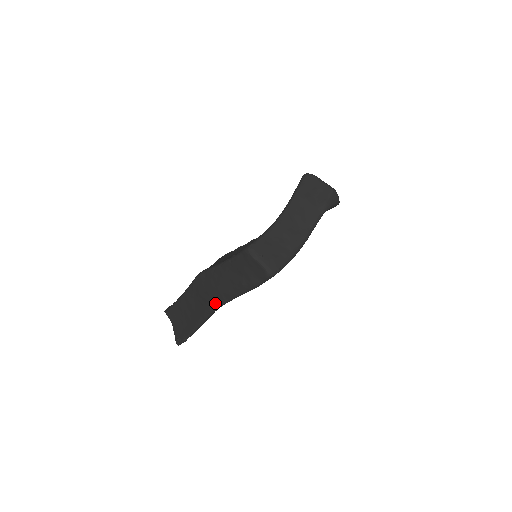
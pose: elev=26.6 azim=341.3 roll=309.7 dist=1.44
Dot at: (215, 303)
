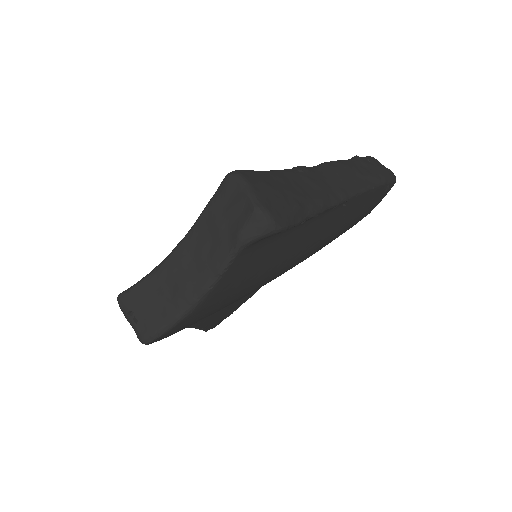
Dot at: occluded
